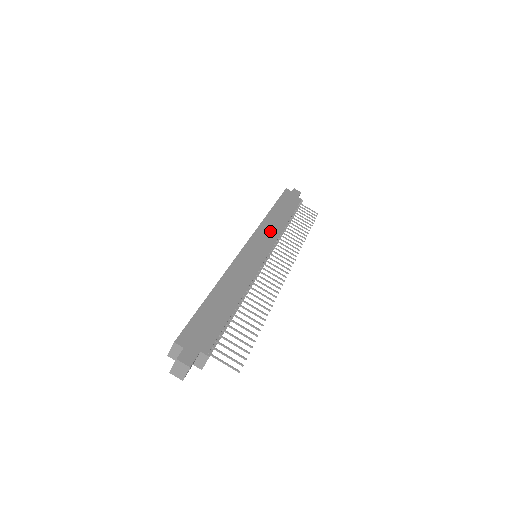
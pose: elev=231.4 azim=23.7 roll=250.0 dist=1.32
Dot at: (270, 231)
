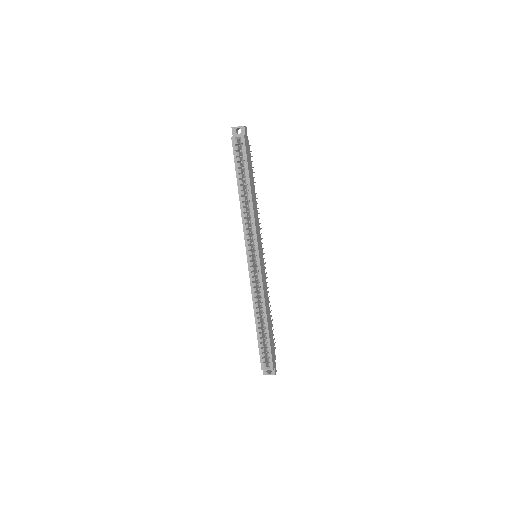
Dot at: (258, 224)
